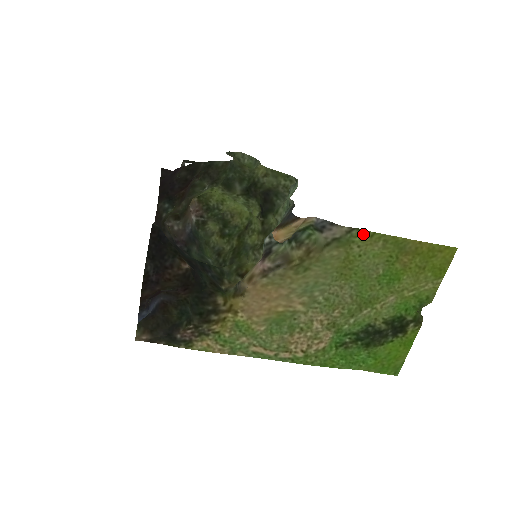
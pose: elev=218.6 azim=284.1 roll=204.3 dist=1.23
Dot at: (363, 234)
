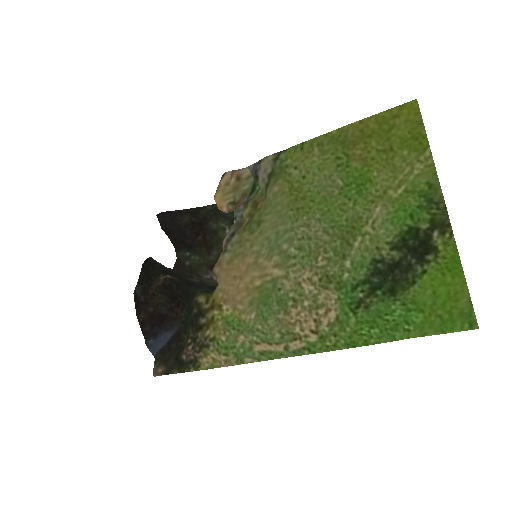
Dot at: (292, 152)
